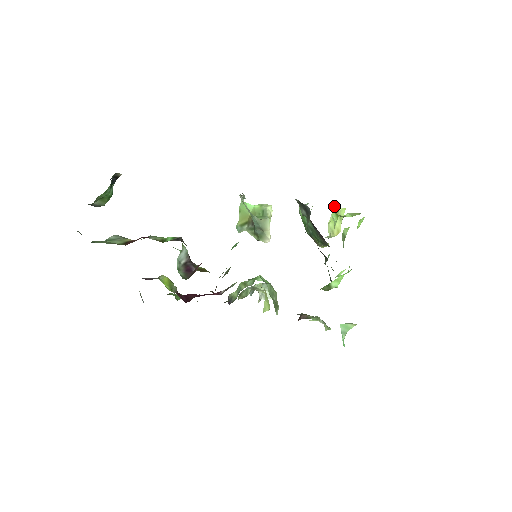
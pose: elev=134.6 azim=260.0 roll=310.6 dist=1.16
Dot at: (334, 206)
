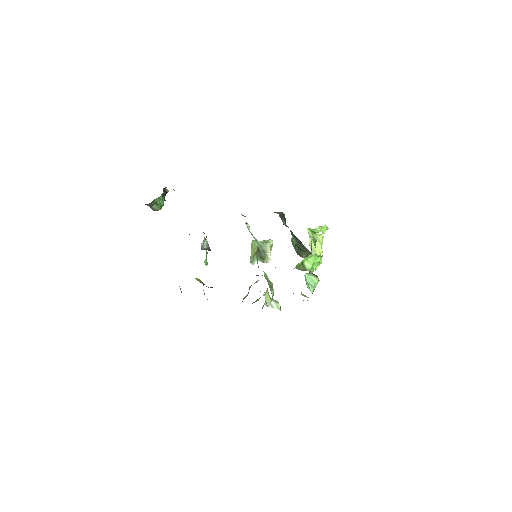
Dot at: occluded
